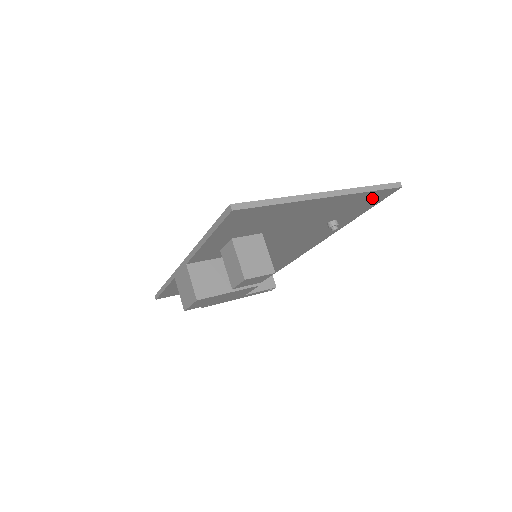
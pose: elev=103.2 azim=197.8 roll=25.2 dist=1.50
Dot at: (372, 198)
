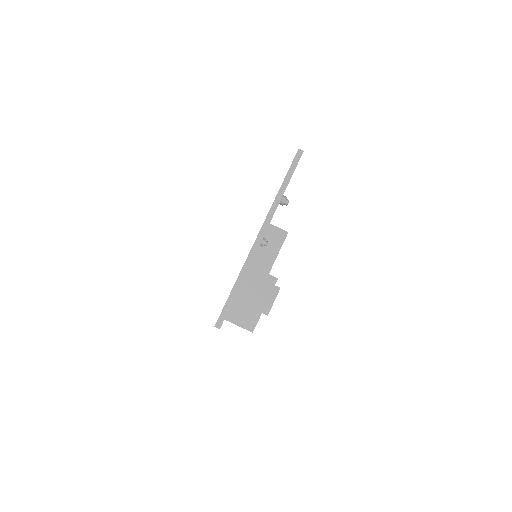
Dot at: occluded
